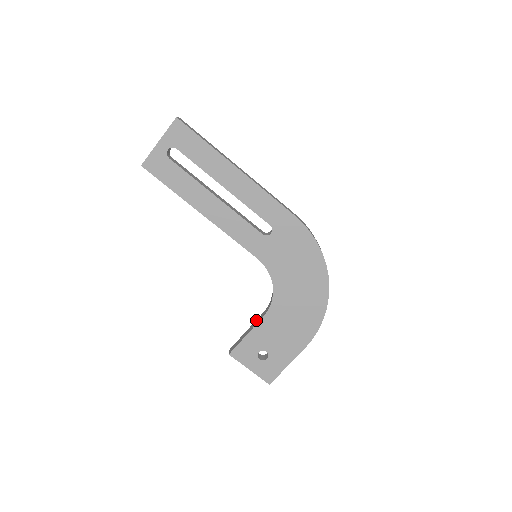
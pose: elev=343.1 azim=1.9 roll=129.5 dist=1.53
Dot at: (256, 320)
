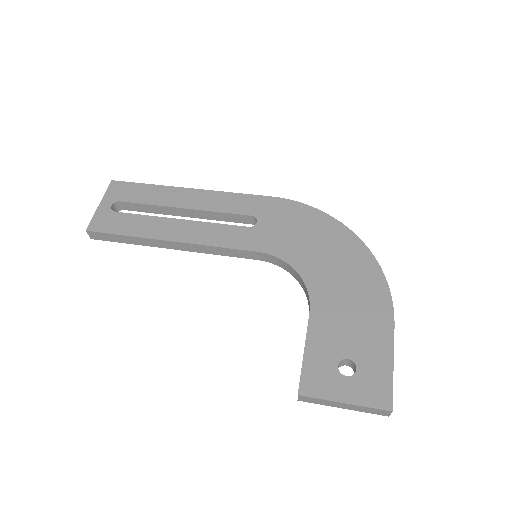
Dot at: occluded
